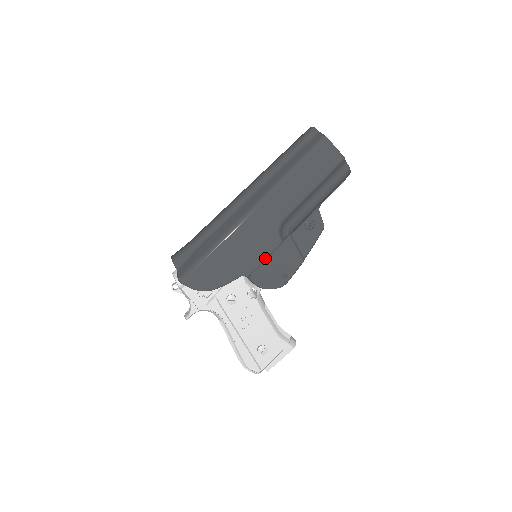
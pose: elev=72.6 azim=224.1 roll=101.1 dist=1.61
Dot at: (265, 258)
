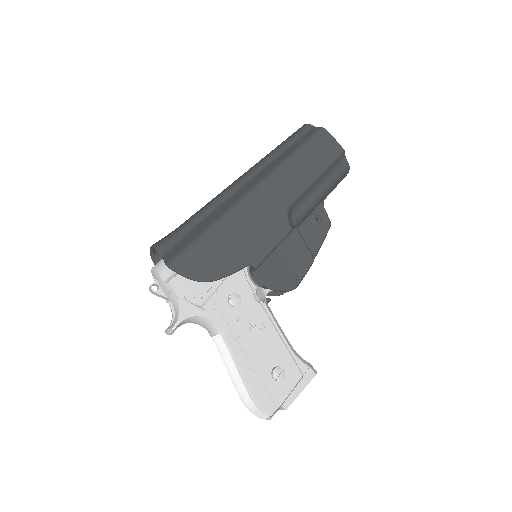
Dot at: (275, 245)
